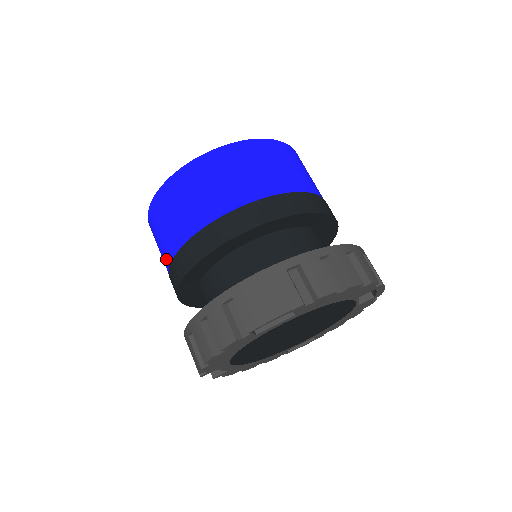
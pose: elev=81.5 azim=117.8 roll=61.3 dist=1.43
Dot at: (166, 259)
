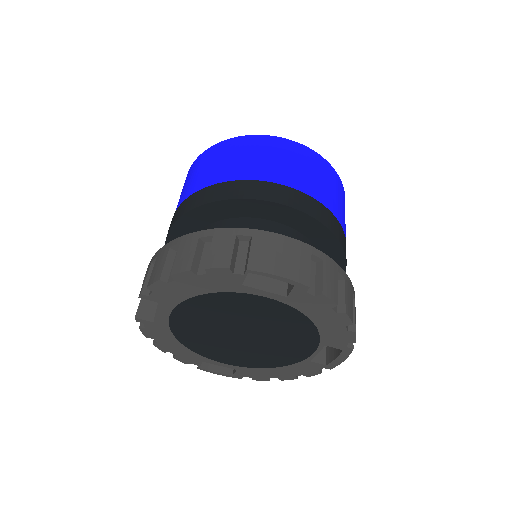
Dot at: (195, 187)
